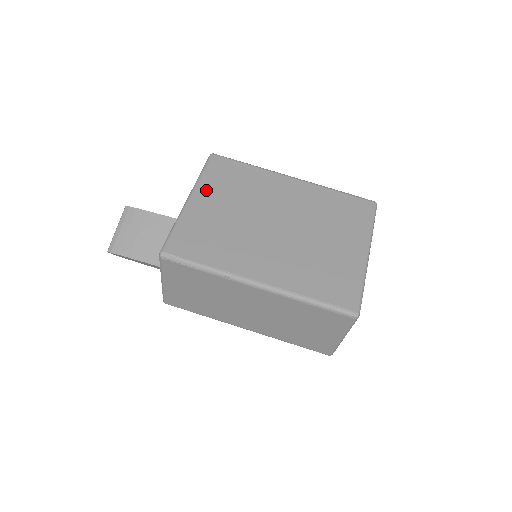
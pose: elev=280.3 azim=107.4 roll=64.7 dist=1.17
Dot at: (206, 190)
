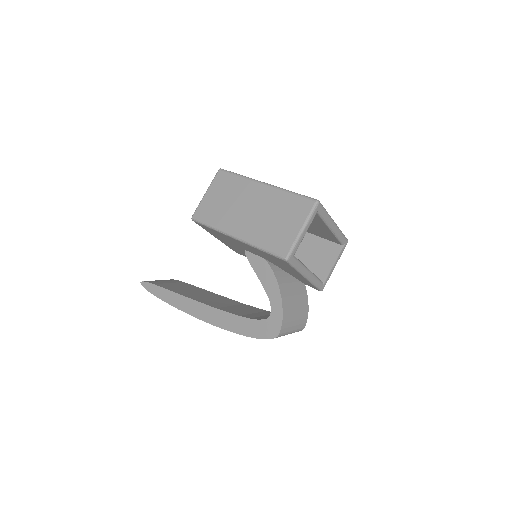
Dot at: occluded
